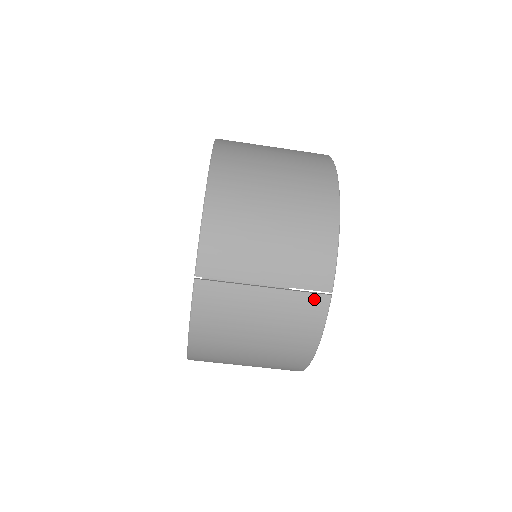
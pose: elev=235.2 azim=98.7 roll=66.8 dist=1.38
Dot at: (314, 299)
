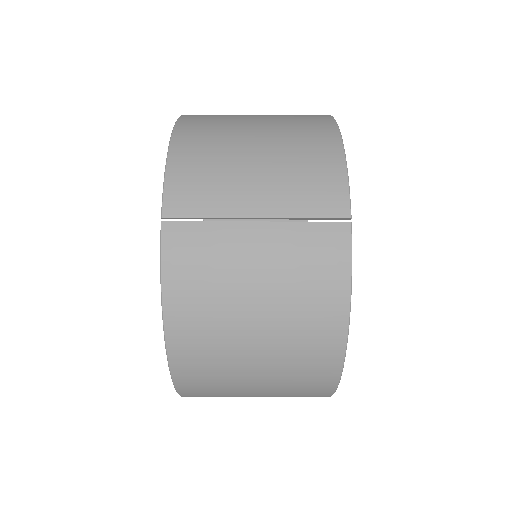
Dot at: (328, 230)
